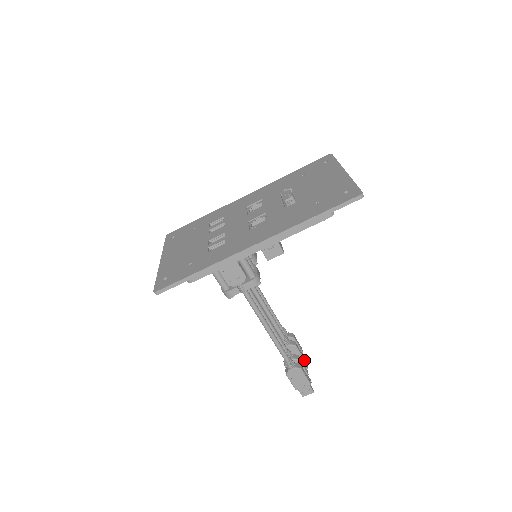
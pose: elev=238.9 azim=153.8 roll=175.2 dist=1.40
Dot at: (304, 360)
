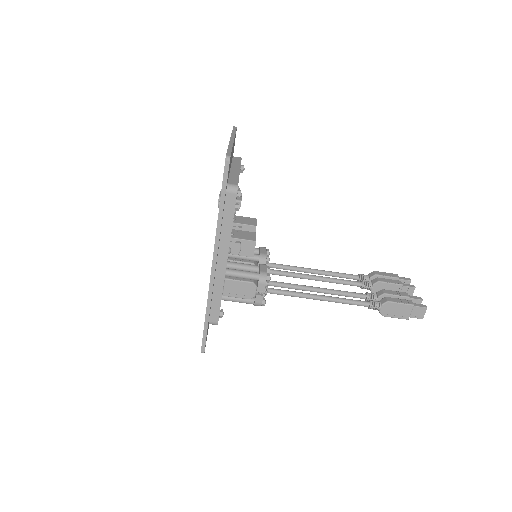
Dot at: (401, 285)
